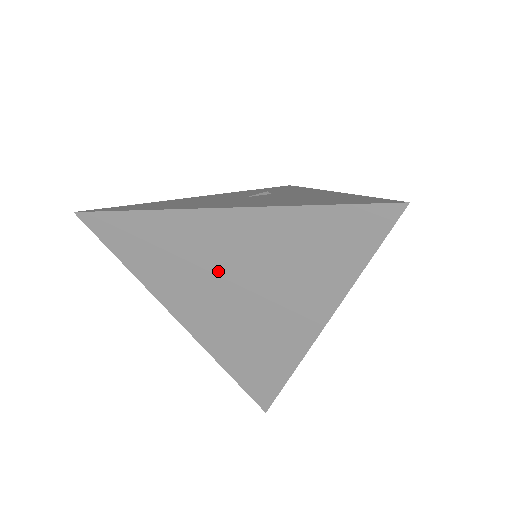
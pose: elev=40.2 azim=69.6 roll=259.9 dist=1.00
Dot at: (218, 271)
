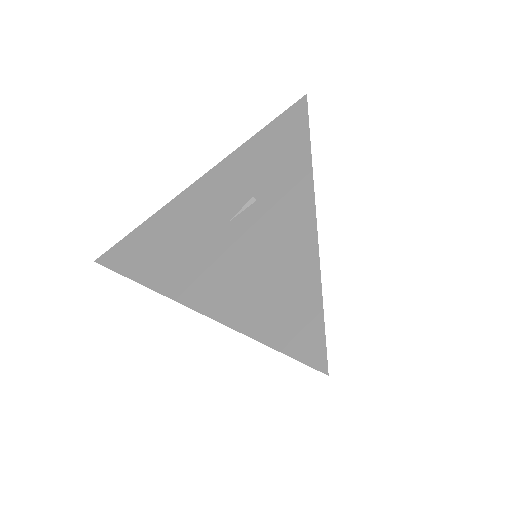
Dot at: occluded
